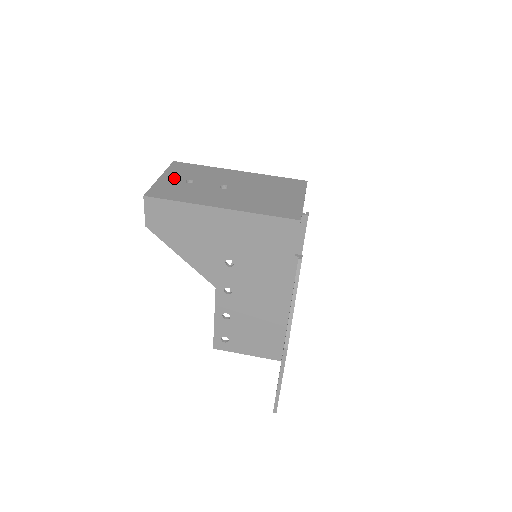
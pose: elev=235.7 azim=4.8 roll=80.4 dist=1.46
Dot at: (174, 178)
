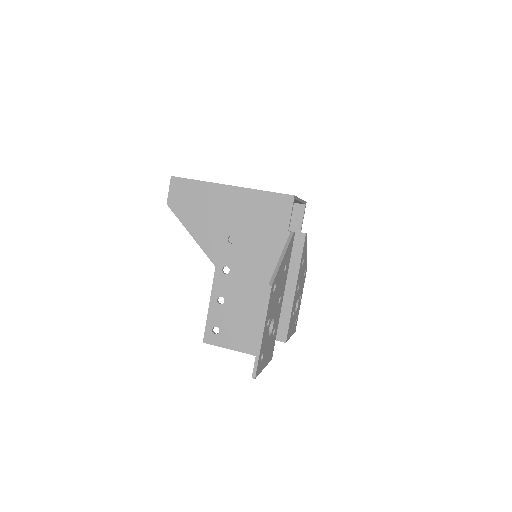
Dot at: occluded
